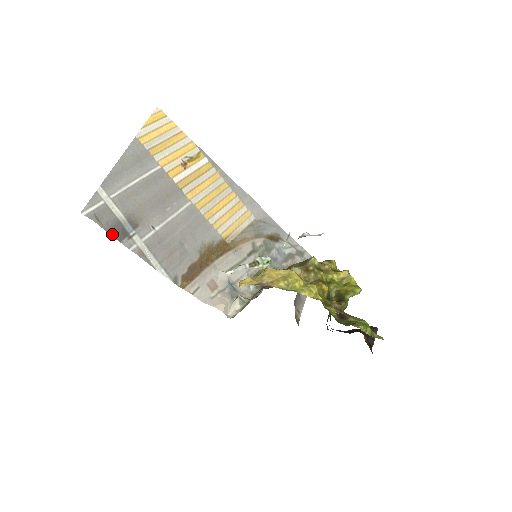
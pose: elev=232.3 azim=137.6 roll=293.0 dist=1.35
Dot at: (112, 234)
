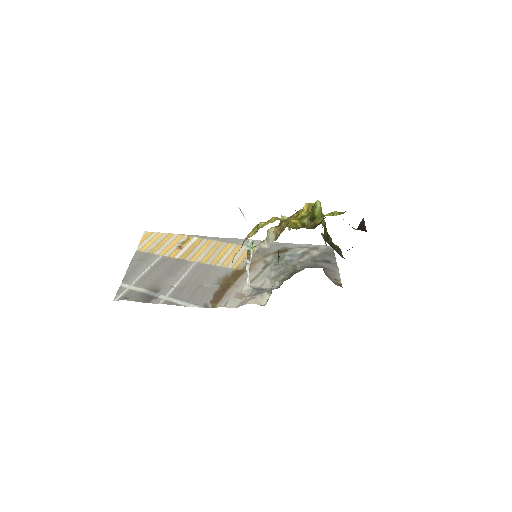
Dot at: occluded
